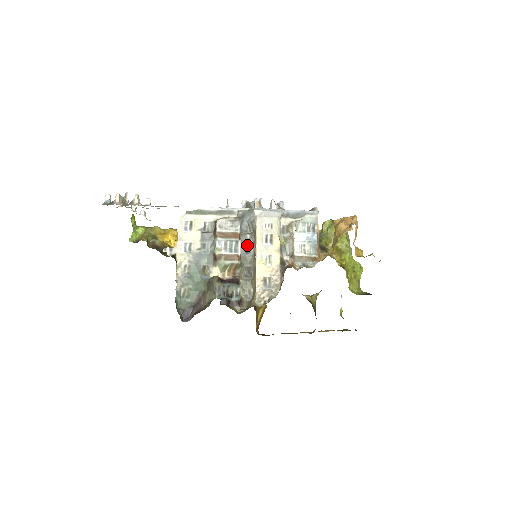
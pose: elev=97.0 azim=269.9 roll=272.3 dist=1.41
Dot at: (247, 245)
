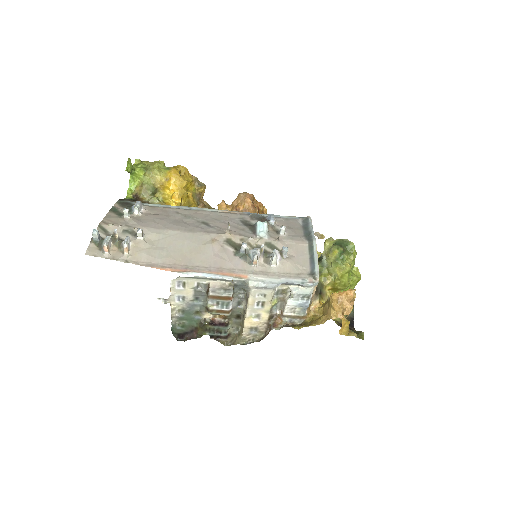
Dot at: (239, 300)
